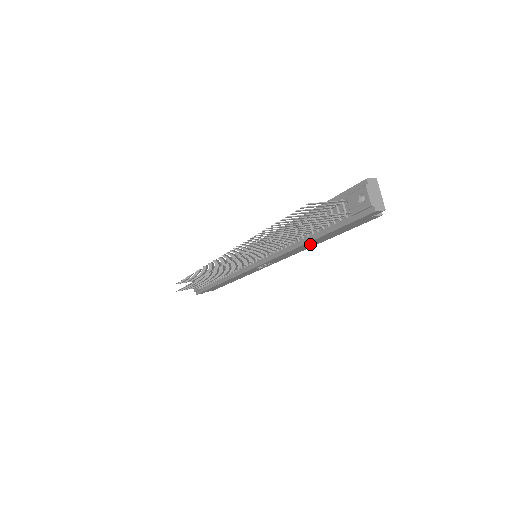
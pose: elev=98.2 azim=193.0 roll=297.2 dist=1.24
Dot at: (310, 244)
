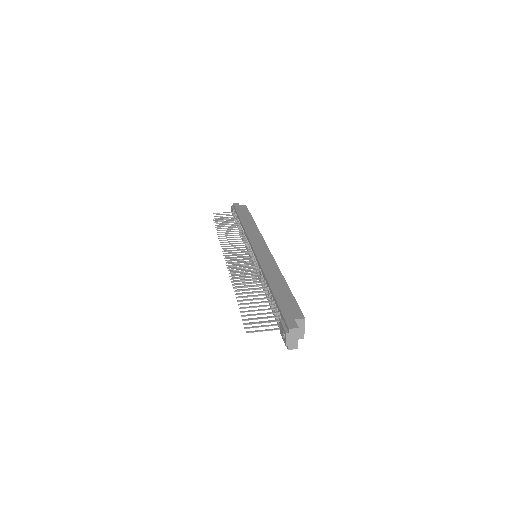
Dot at: occluded
